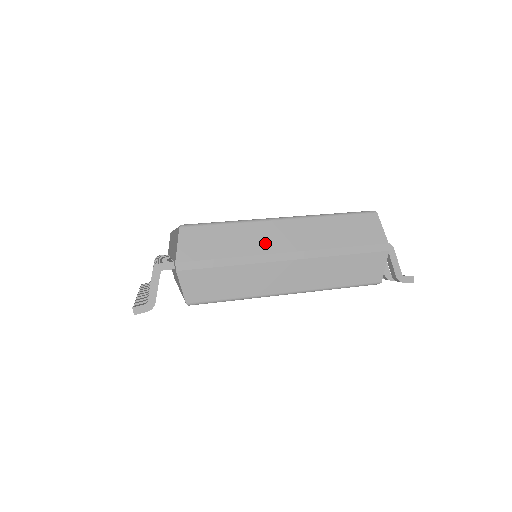
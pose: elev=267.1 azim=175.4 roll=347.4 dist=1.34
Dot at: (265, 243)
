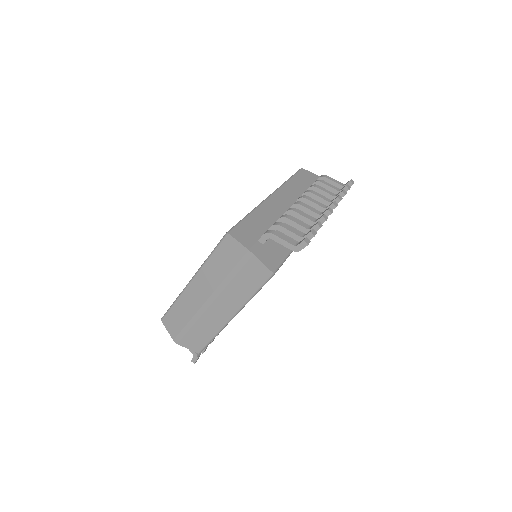
Dot at: (194, 303)
